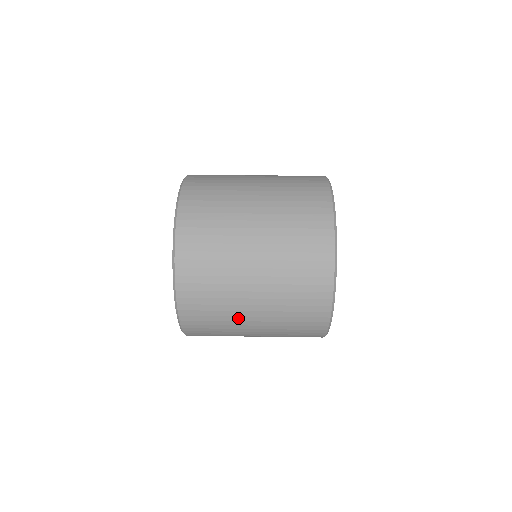
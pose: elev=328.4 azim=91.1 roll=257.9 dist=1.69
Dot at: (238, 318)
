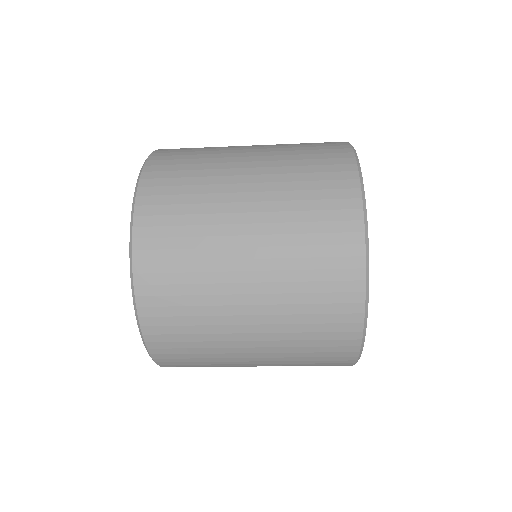
Dot at: (222, 207)
